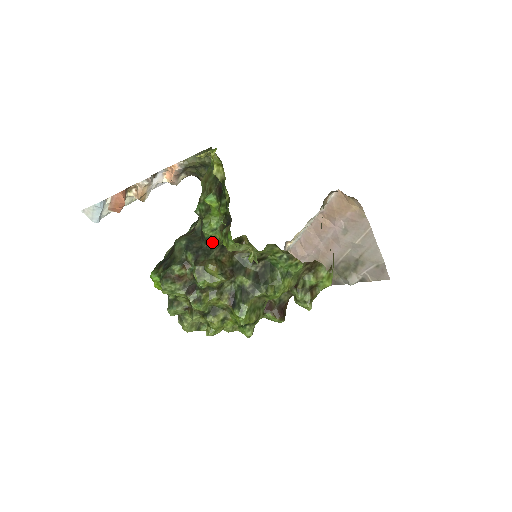
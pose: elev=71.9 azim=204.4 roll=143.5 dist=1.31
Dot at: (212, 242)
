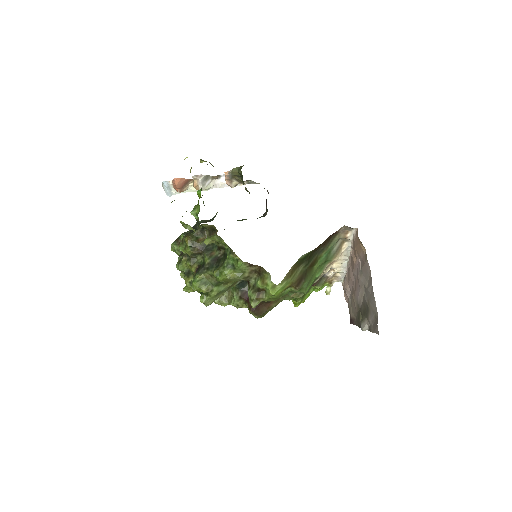
Dot at: occluded
